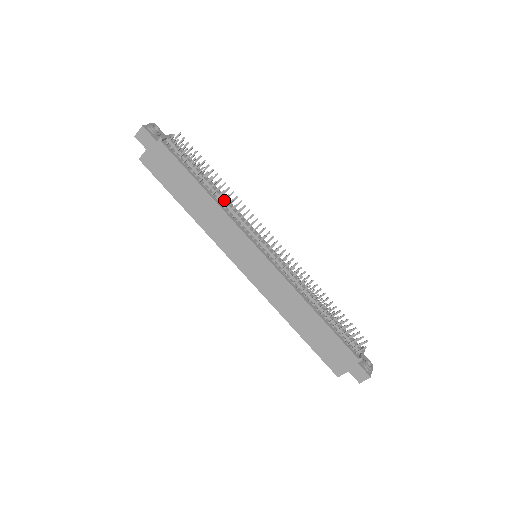
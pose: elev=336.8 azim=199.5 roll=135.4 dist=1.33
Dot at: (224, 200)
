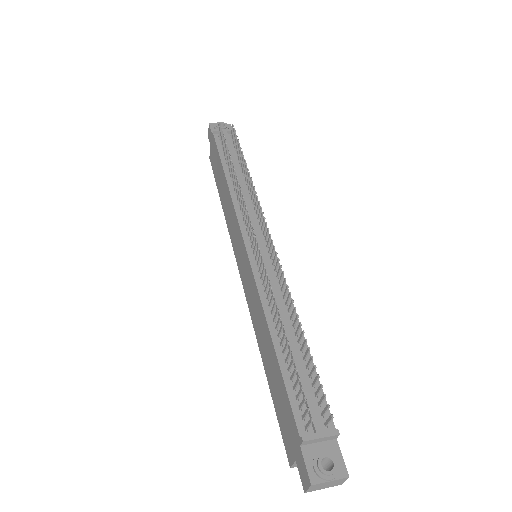
Dot at: (235, 185)
